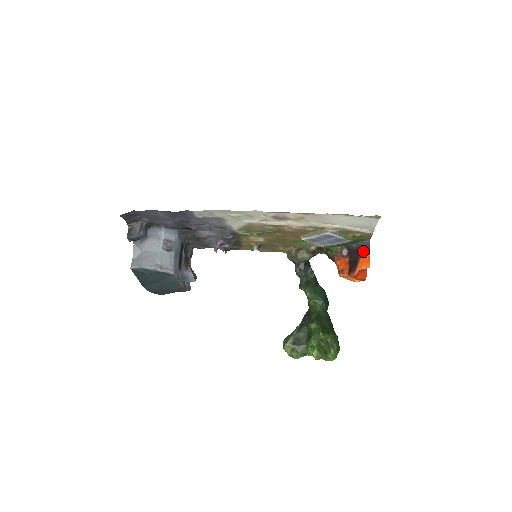
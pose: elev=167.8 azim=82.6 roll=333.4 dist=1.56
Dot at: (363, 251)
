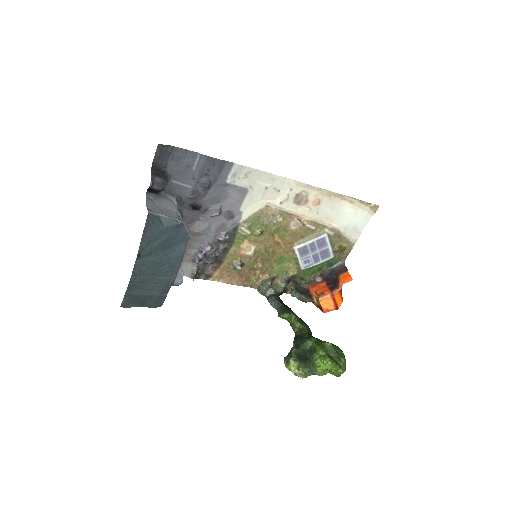
Dot at: (341, 270)
